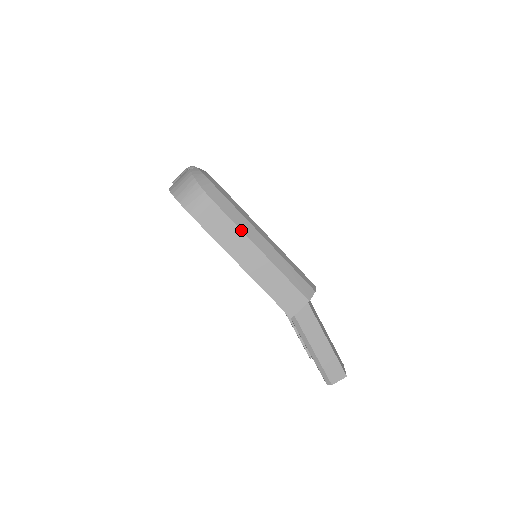
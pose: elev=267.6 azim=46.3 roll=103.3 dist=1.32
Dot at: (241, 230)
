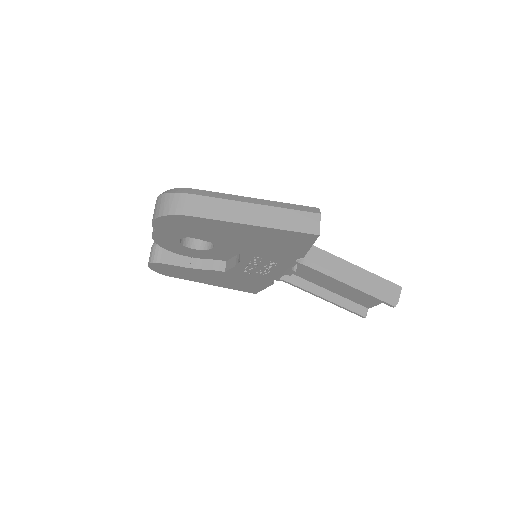
Dot at: (229, 200)
